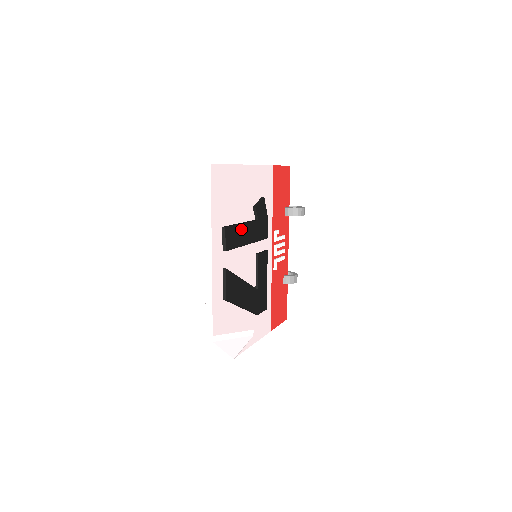
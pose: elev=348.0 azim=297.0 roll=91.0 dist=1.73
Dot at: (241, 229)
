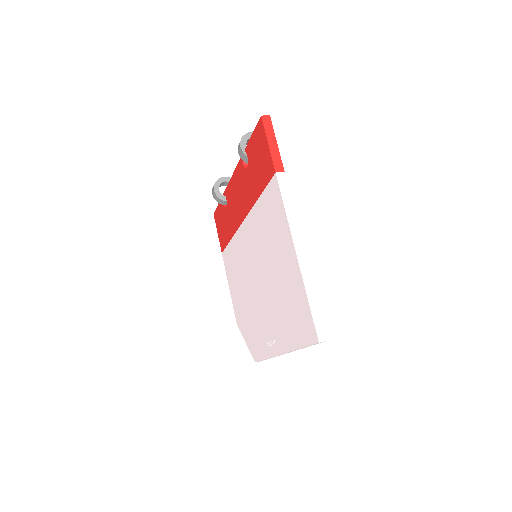
Dot at: occluded
